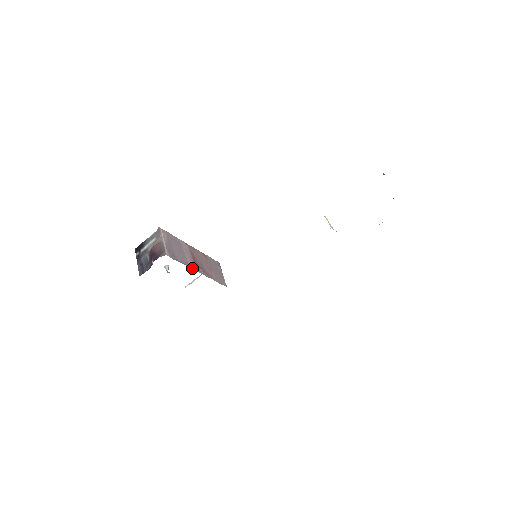
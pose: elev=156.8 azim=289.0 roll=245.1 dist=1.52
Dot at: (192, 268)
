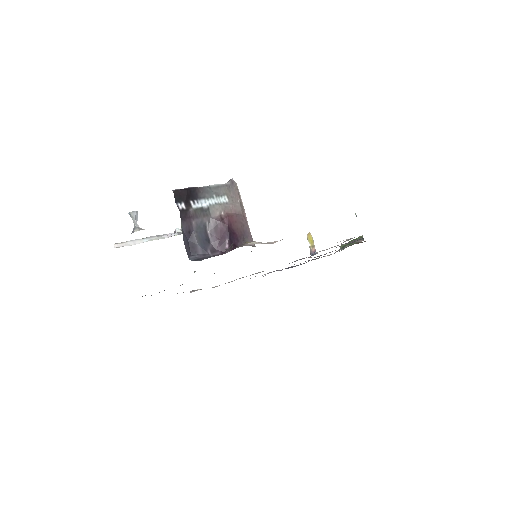
Dot at: occluded
